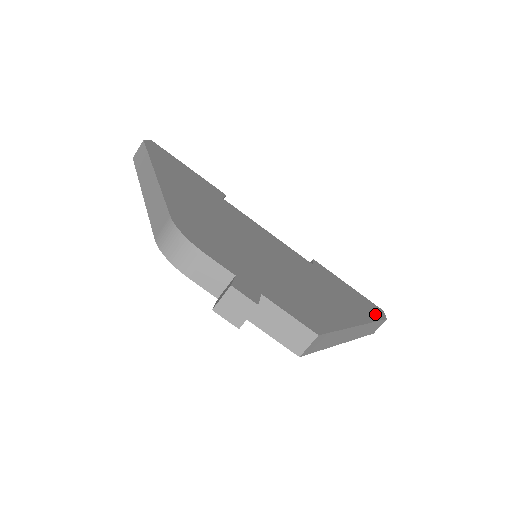
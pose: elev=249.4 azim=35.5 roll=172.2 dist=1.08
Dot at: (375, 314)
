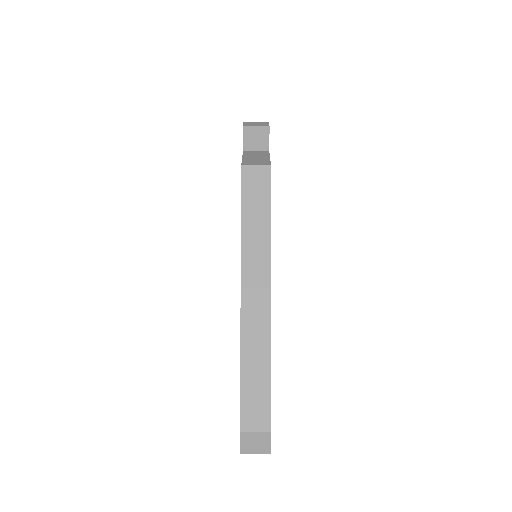
Dot at: occluded
